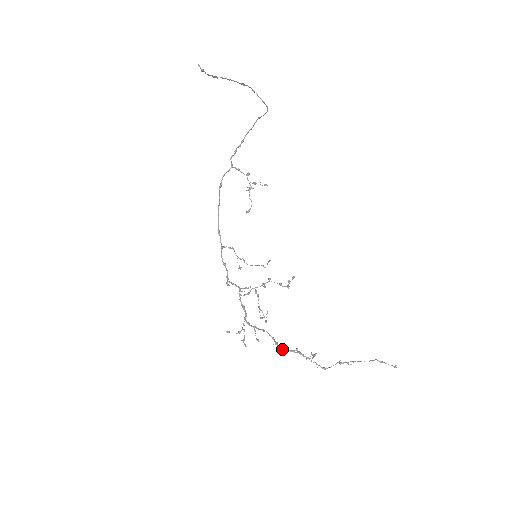
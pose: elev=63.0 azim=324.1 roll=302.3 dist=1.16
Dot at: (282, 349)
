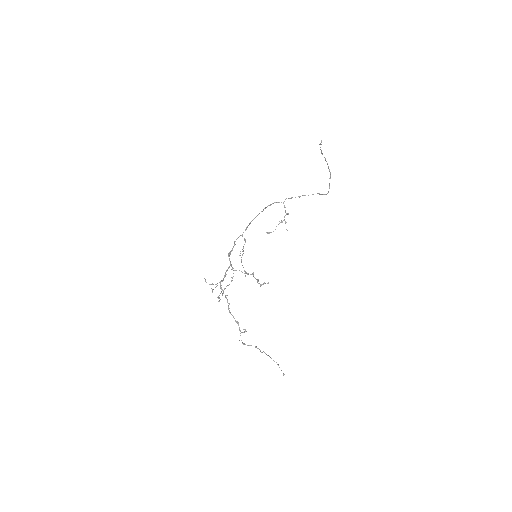
Dot at: (230, 313)
